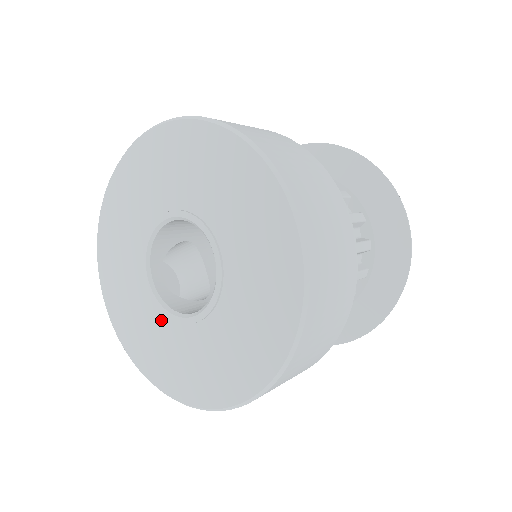
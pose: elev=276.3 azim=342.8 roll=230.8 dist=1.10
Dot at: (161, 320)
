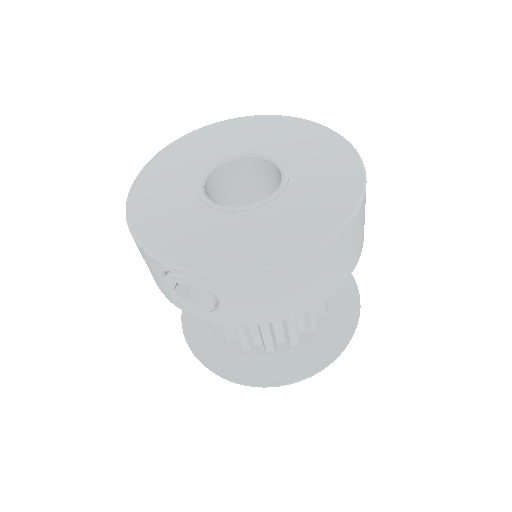
Dot at: (255, 215)
